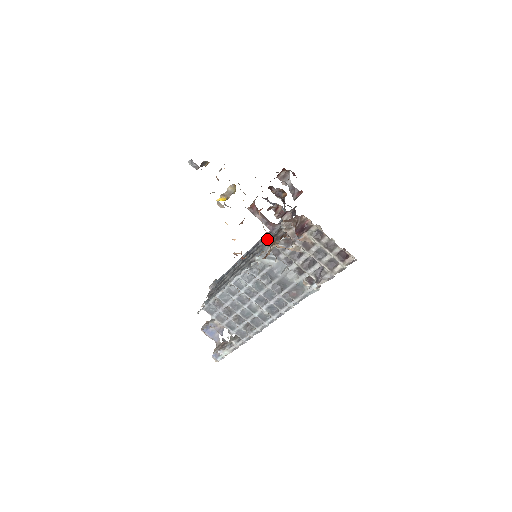
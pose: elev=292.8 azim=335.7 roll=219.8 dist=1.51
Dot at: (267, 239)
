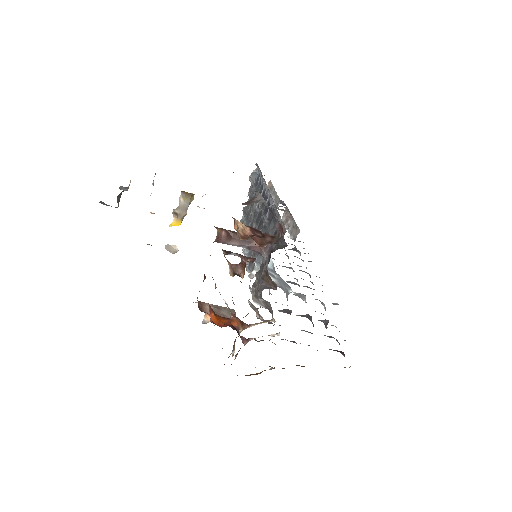
Dot at: occluded
